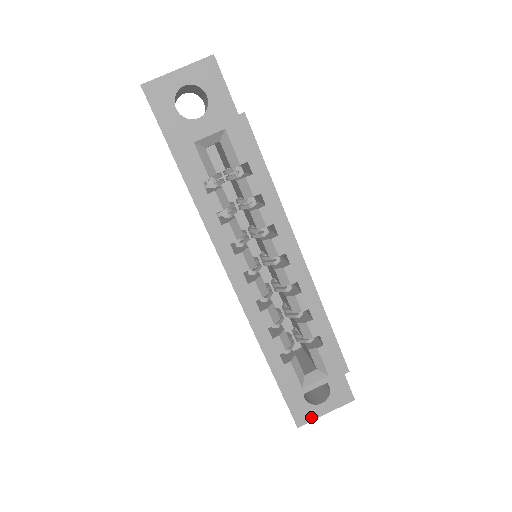
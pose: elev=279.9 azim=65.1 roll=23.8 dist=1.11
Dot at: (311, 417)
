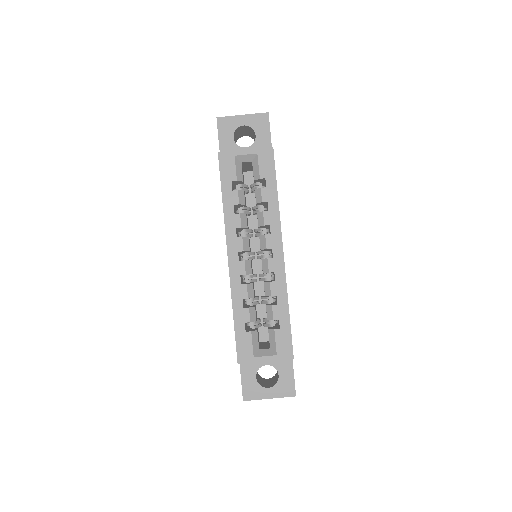
Dot at: (256, 396)
